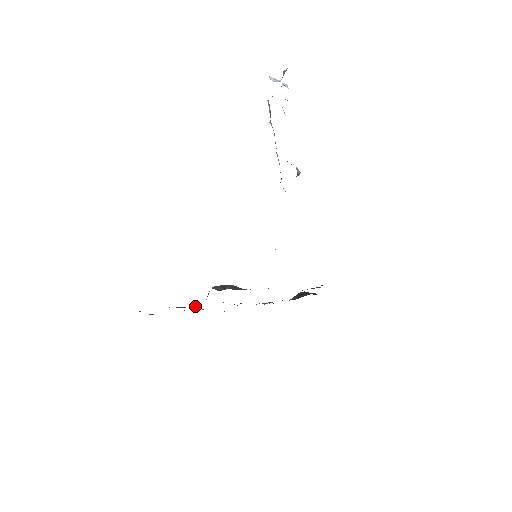
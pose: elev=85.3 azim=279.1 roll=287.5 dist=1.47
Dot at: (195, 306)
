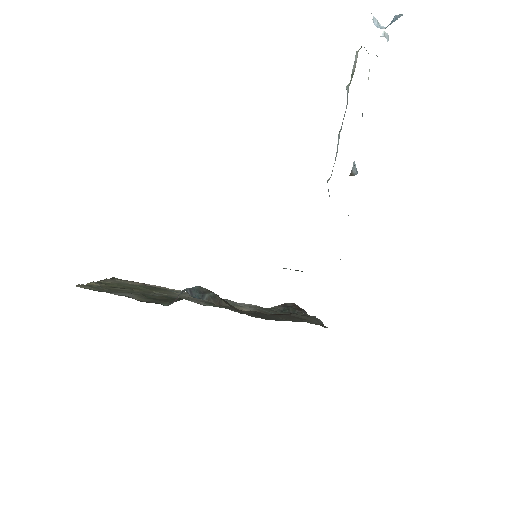
Dot at: (155, 297)
